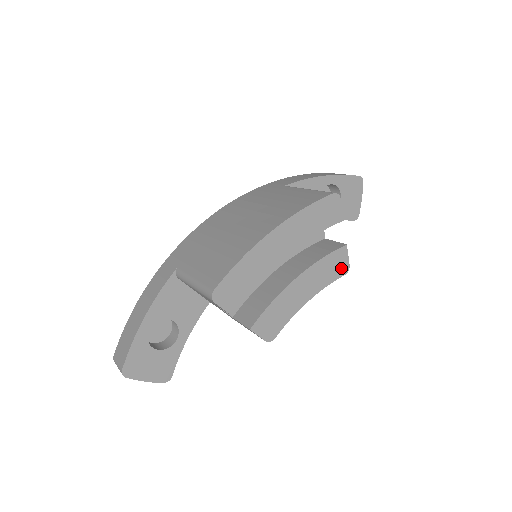
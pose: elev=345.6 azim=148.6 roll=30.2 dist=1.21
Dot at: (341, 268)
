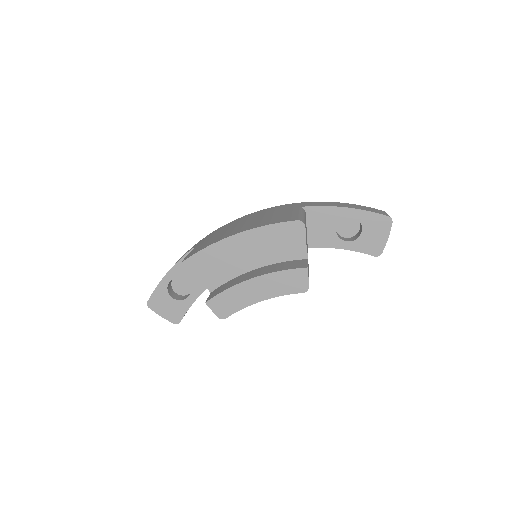
Dot at: (299, 286)
